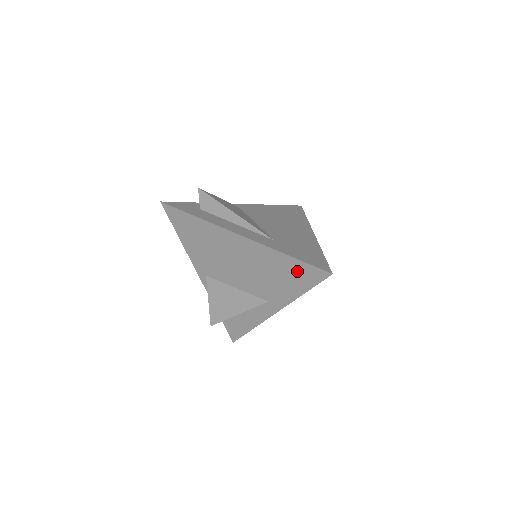
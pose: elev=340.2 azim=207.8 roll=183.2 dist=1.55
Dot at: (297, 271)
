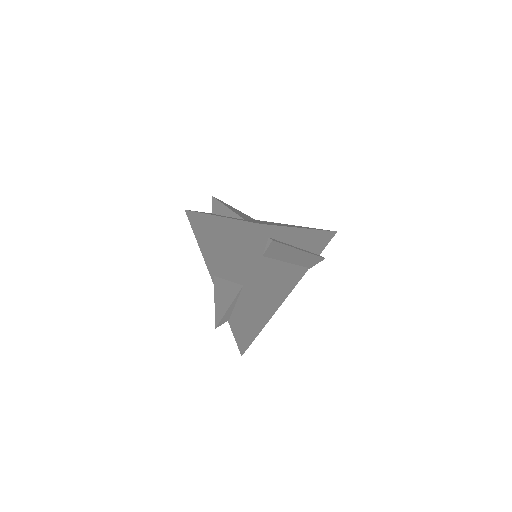
Dot at: (245, 235)
